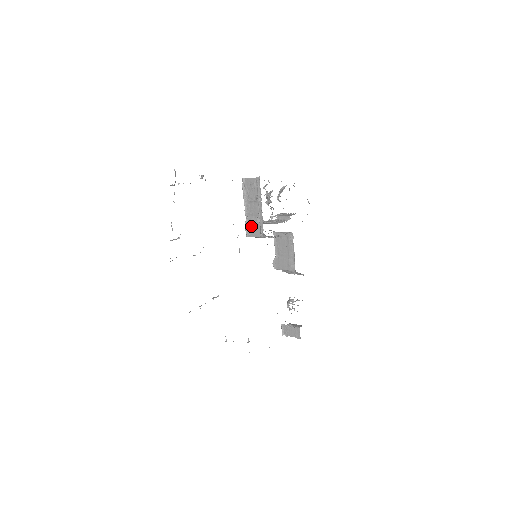
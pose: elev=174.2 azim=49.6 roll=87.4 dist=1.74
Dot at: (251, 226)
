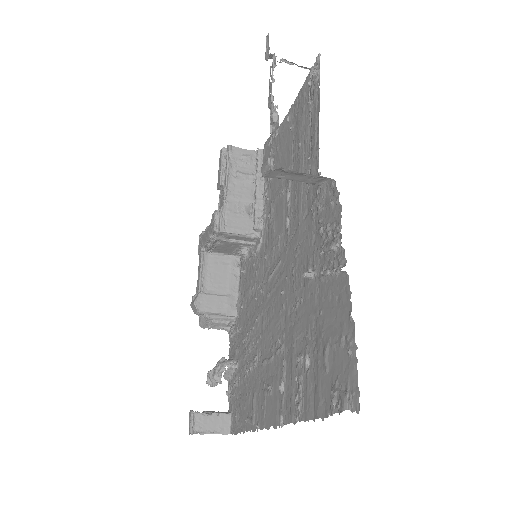
Dot at: (232, 215)
